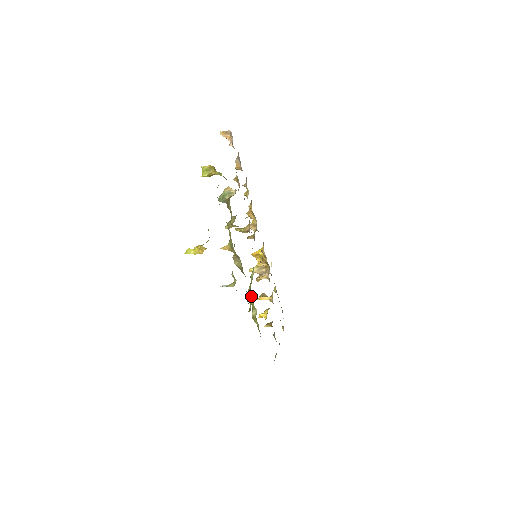
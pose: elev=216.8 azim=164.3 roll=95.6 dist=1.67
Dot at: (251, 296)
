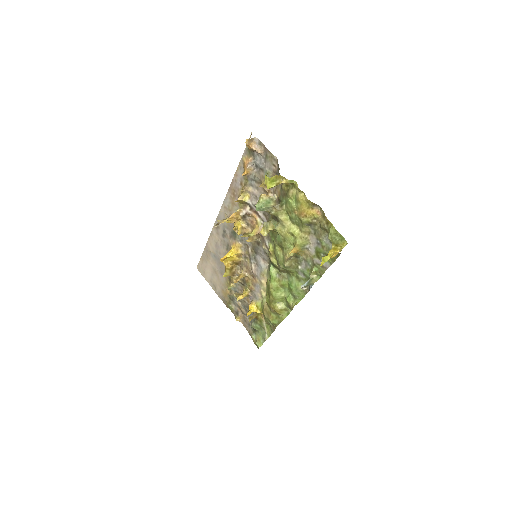
Dot at: (278, 292)
